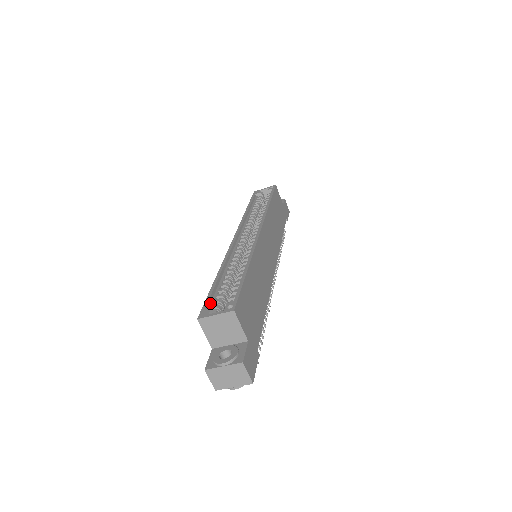
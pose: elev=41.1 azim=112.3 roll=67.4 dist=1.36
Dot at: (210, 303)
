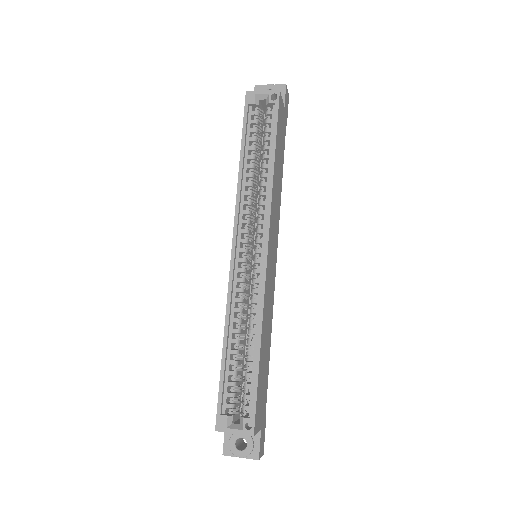
Dot at: (223, 397)
